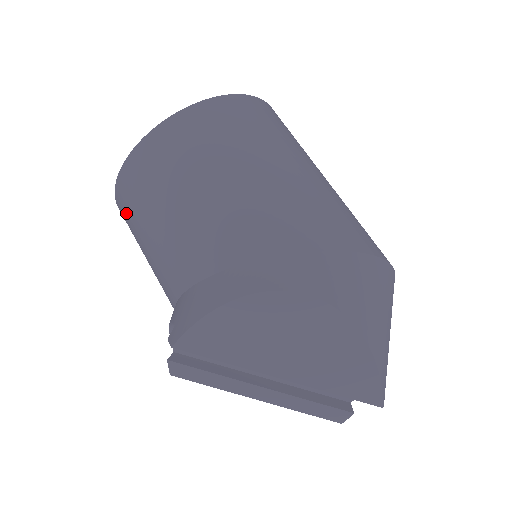
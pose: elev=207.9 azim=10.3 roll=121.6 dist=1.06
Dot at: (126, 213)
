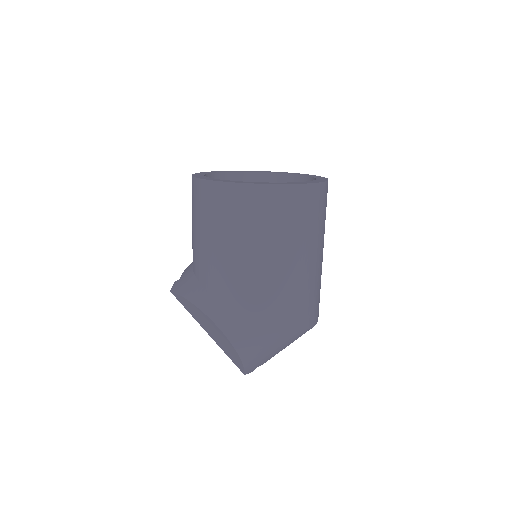
Dot at: occluded
